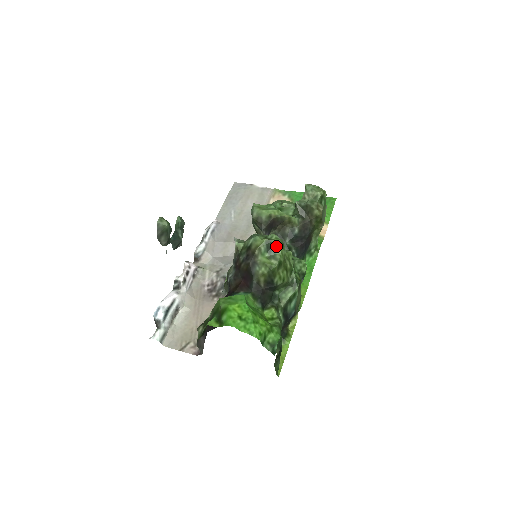
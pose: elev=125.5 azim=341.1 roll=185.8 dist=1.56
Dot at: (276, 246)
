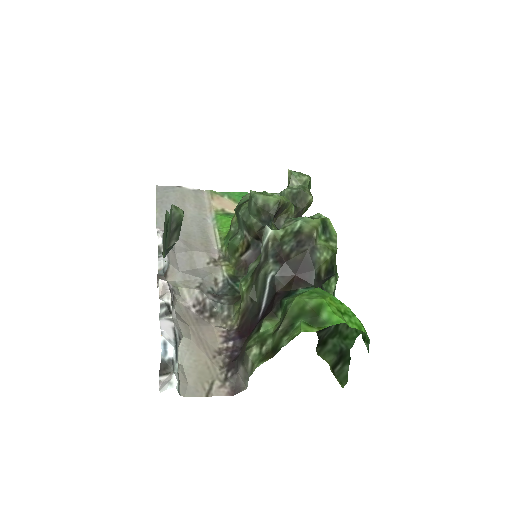
Dot at: (330, 226)
